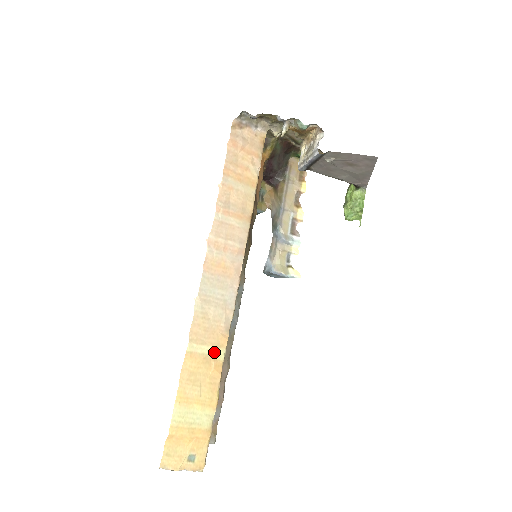
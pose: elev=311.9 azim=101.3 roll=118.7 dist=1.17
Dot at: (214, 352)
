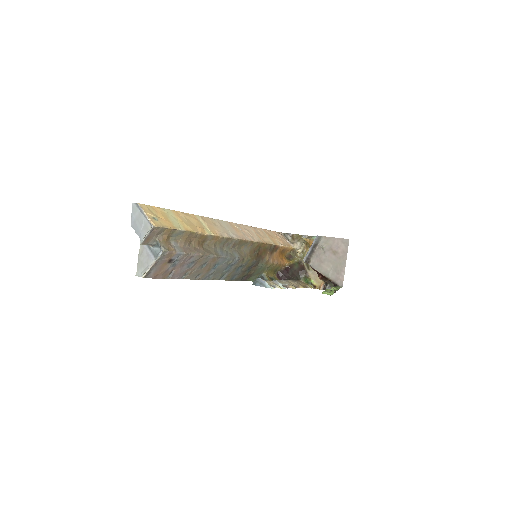
Dot at: (206, 229)
